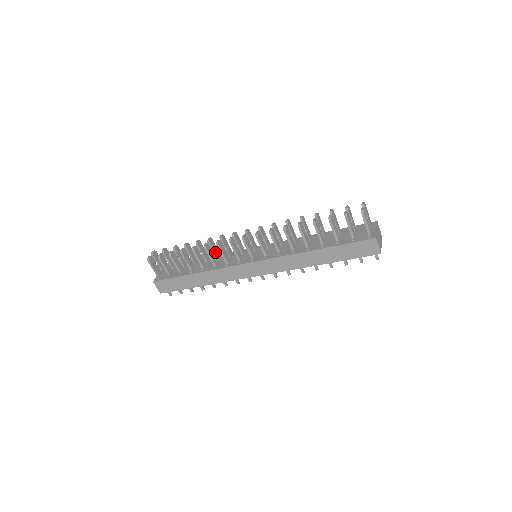
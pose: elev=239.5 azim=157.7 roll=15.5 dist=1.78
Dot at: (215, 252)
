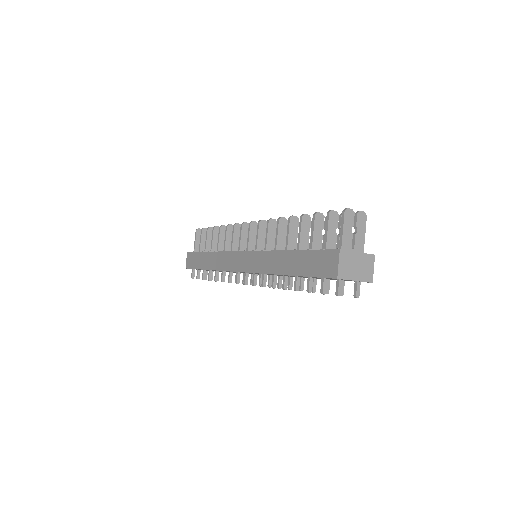
Dot at: occluded
